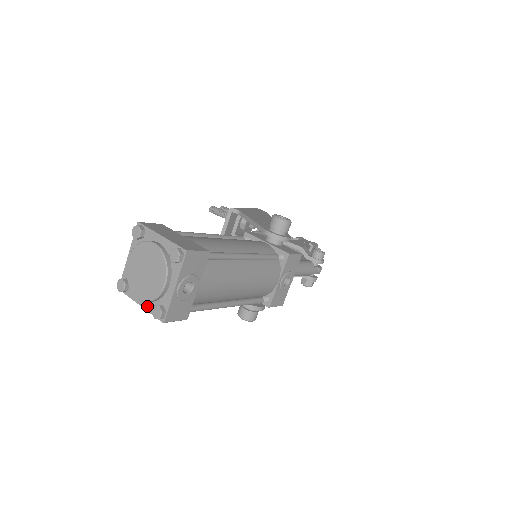
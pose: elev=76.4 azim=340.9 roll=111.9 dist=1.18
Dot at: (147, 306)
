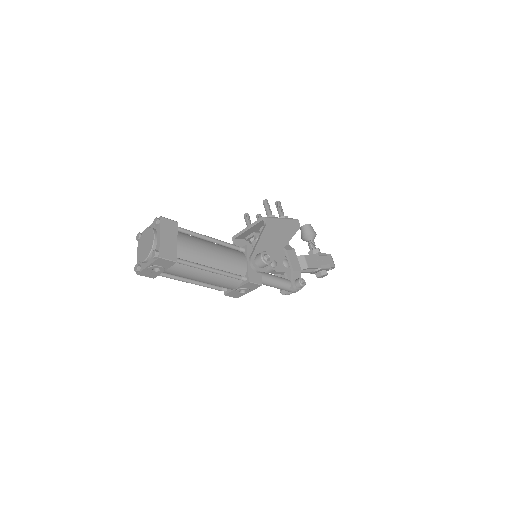
Dot at: occluded
